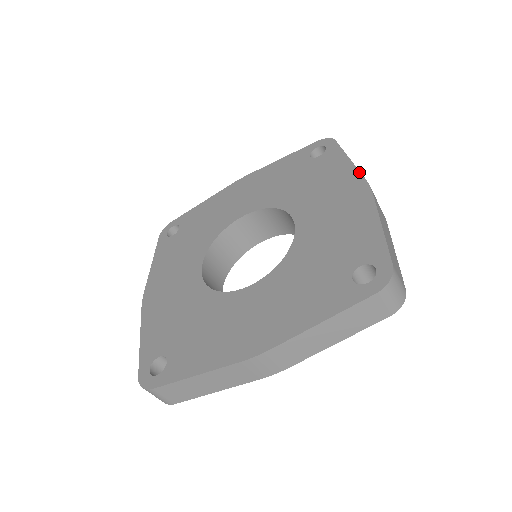
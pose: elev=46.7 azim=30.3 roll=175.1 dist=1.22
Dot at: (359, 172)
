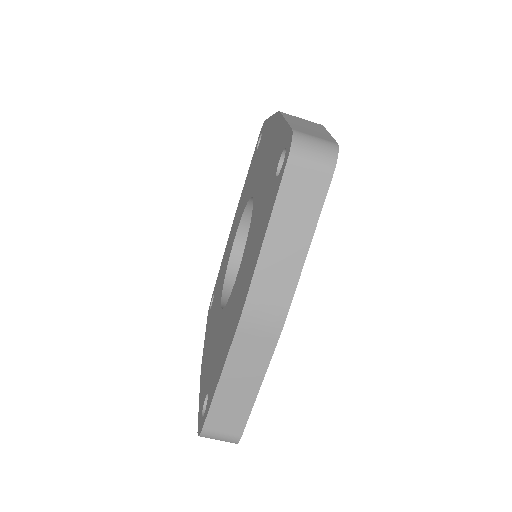
Dot at: (274, 114)
